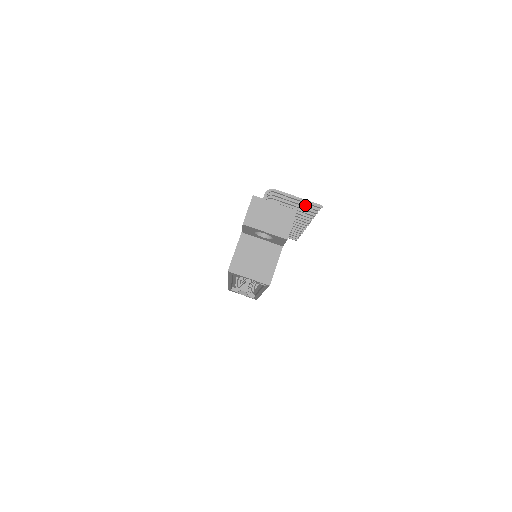
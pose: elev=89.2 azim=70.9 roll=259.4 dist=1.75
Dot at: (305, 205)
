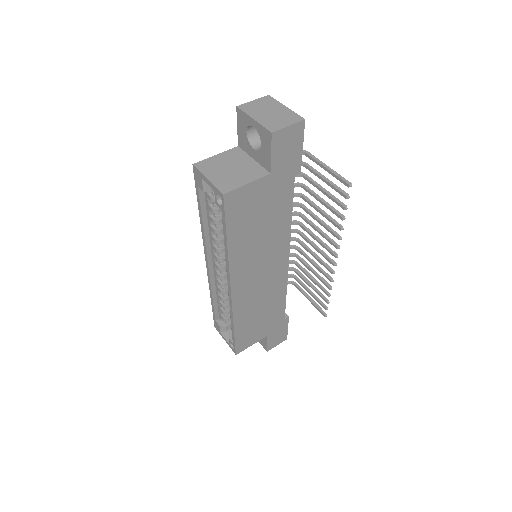
Dot at: (334, 185)
